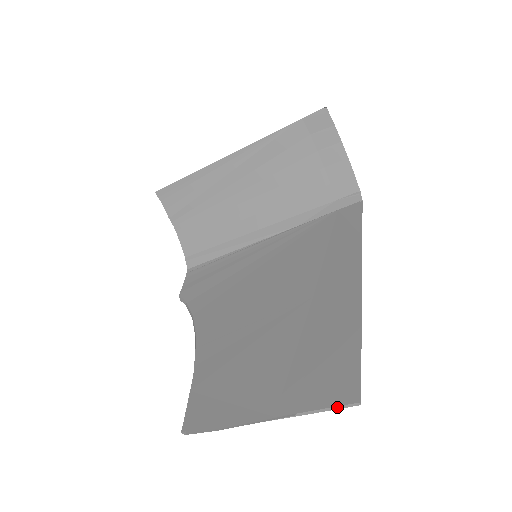
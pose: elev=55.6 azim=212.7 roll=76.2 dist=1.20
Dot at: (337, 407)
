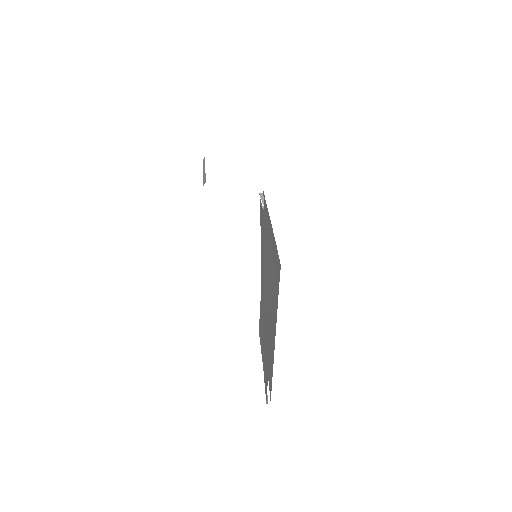
Dot at: occluded
